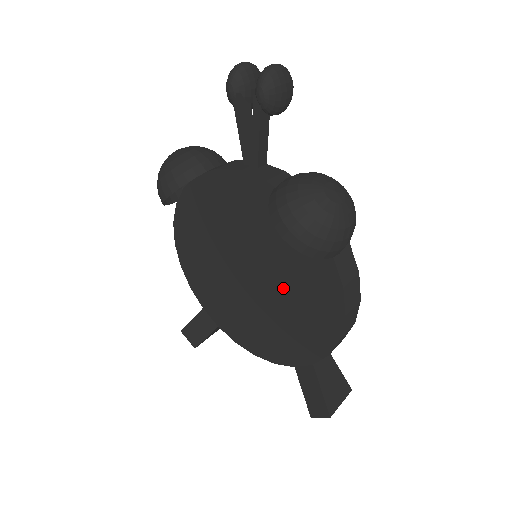
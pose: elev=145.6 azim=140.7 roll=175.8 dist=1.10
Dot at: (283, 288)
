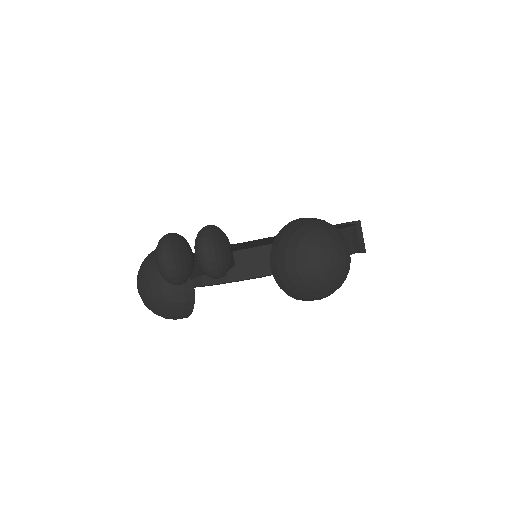
Dot at: occluded
